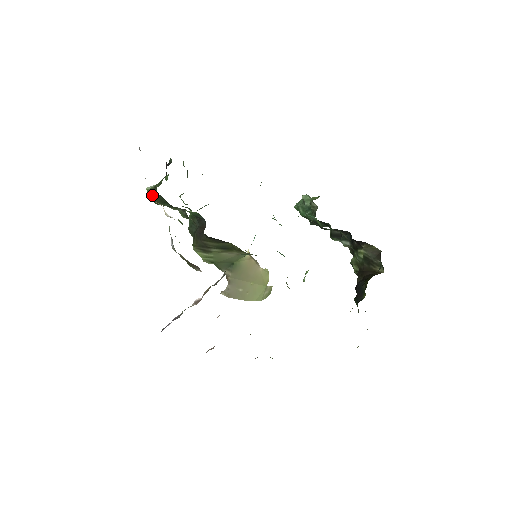
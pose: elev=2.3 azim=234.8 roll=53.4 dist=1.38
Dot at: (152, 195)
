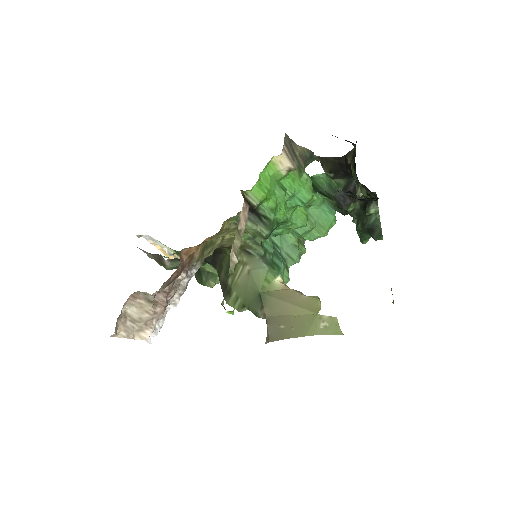
Dot at: occluded
